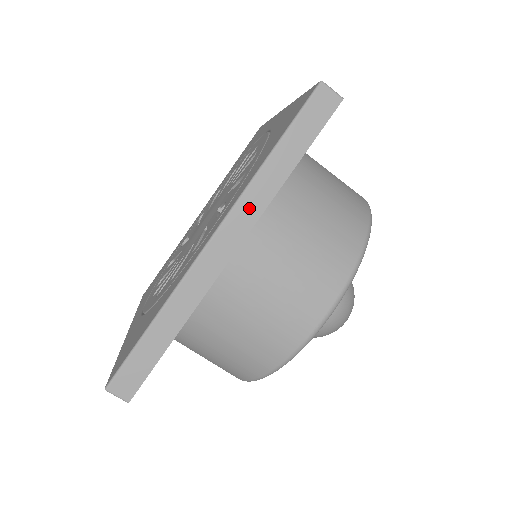
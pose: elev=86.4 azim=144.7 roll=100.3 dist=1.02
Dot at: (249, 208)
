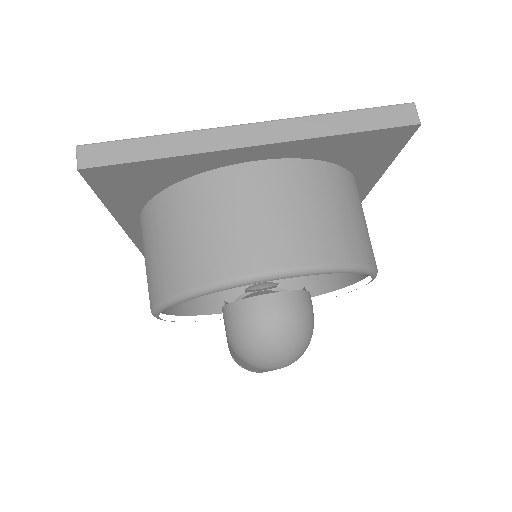
Dot at: (295, 129)
